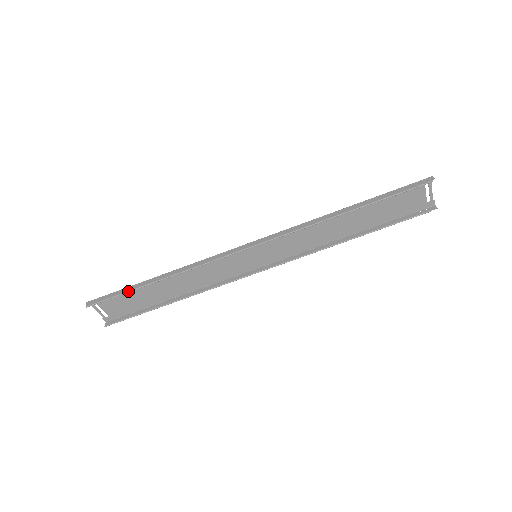
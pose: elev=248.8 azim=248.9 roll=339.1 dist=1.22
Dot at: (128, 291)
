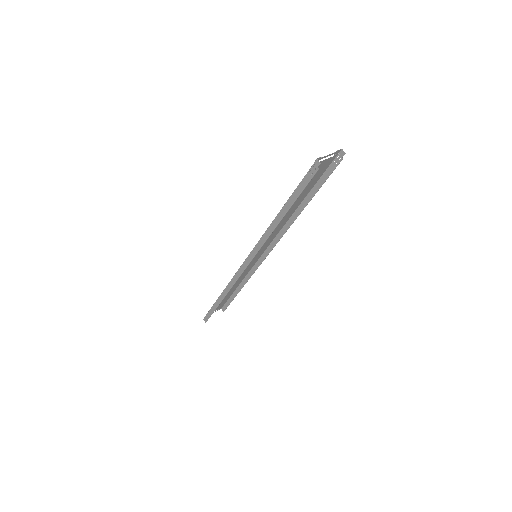
Dot at: occluded
